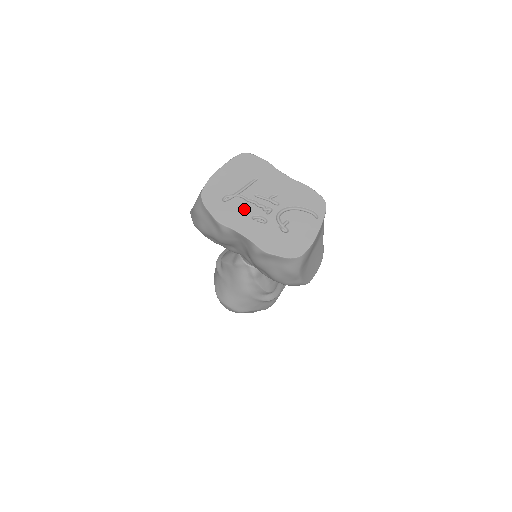
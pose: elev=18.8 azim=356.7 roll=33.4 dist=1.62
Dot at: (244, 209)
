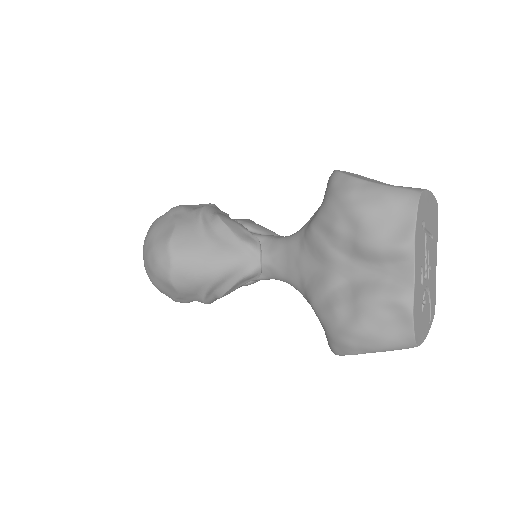
Dot at: (423, 252)
